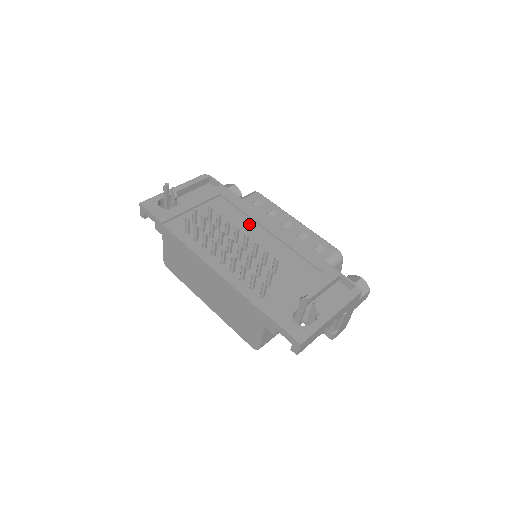
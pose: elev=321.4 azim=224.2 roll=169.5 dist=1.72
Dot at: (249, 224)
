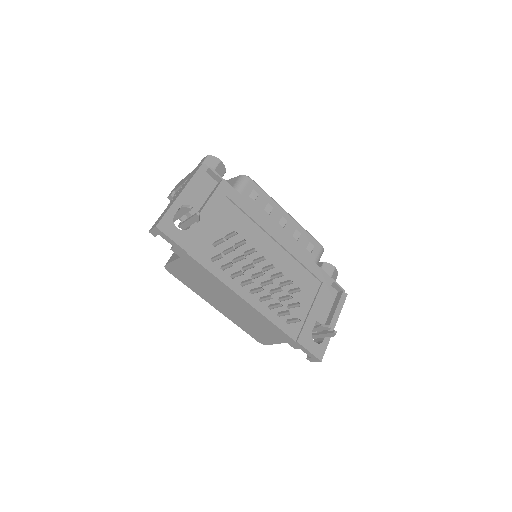
Dot at: (259, 234)
